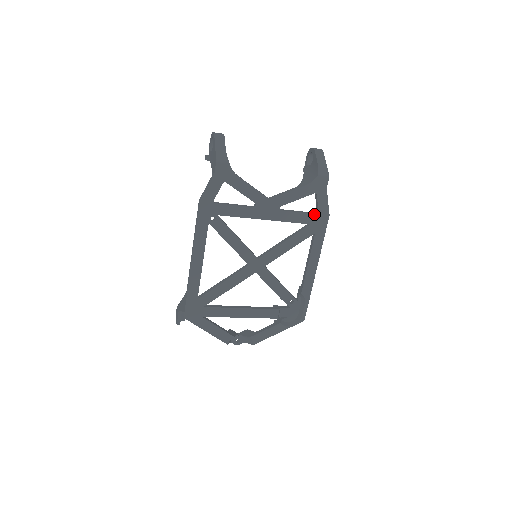
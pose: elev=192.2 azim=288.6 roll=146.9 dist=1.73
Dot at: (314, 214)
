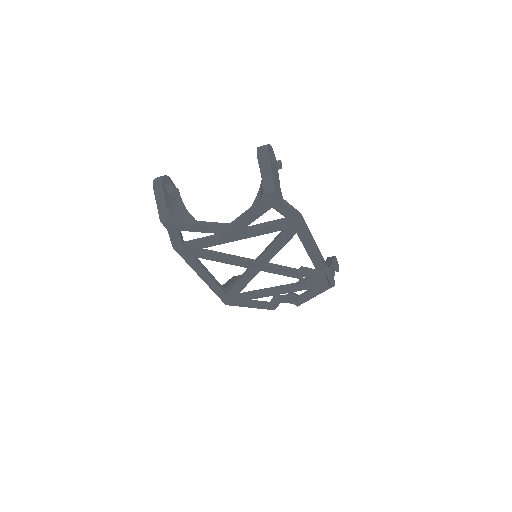
Dot at: (284, 222)
